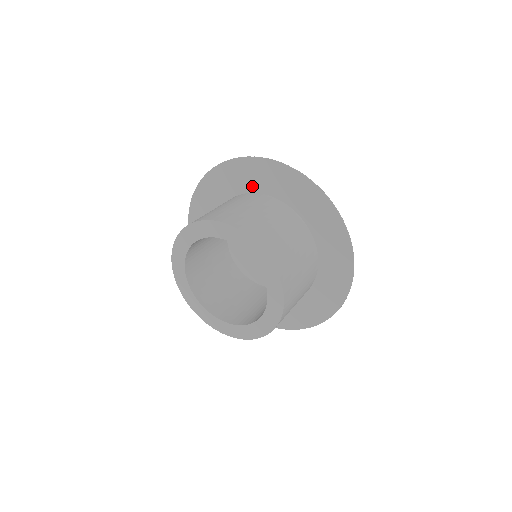
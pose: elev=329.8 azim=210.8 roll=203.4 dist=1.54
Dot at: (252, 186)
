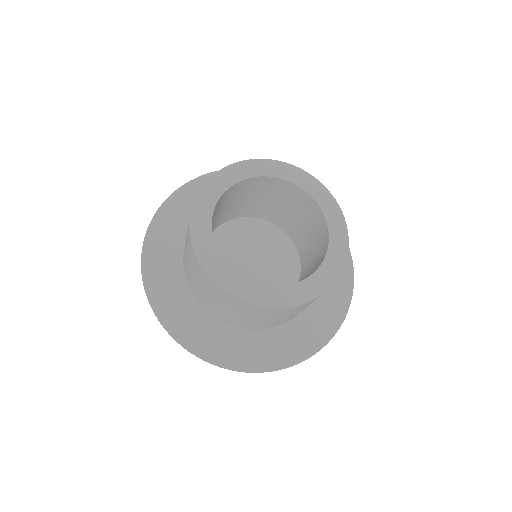
Dot at: occluded
